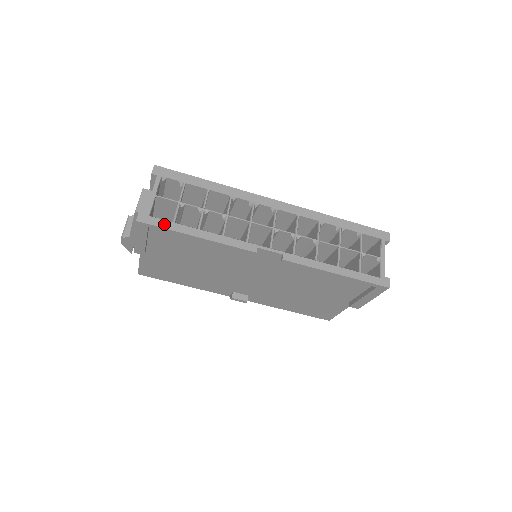
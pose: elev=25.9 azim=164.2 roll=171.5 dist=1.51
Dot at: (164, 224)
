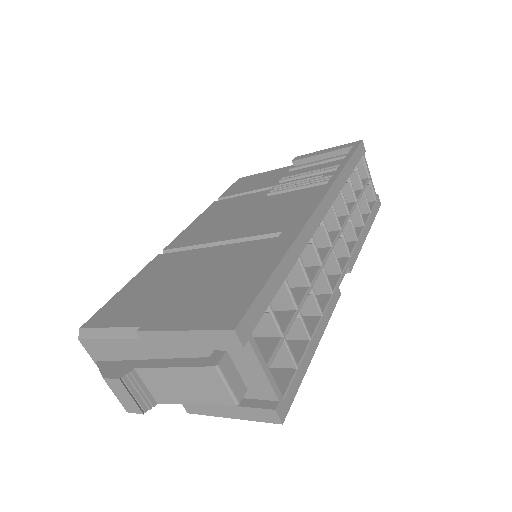
Dot at: (296, 384)
